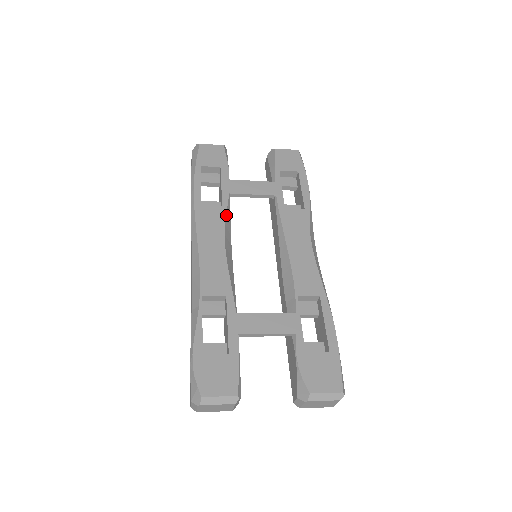
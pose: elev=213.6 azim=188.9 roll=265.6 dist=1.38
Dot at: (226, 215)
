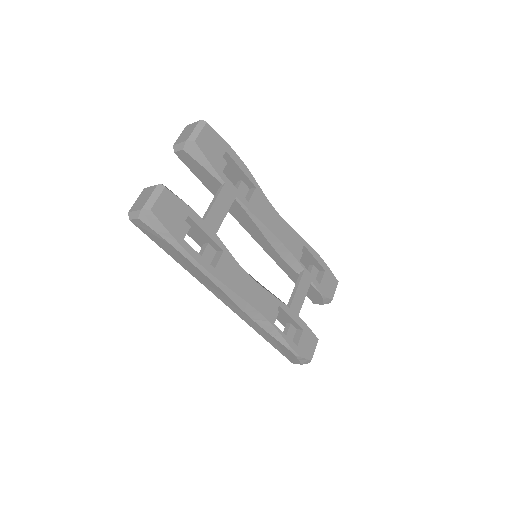
Dot at: occluded
